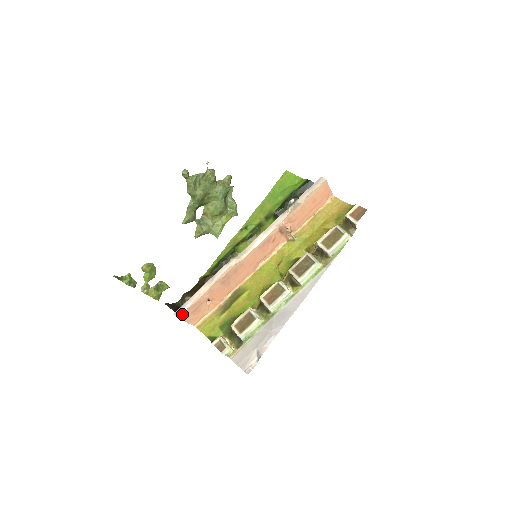
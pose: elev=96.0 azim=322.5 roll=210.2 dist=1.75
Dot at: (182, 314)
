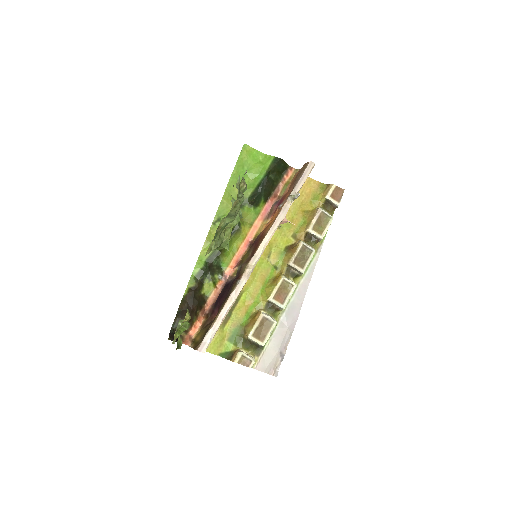
Dot at: (207, 347)
